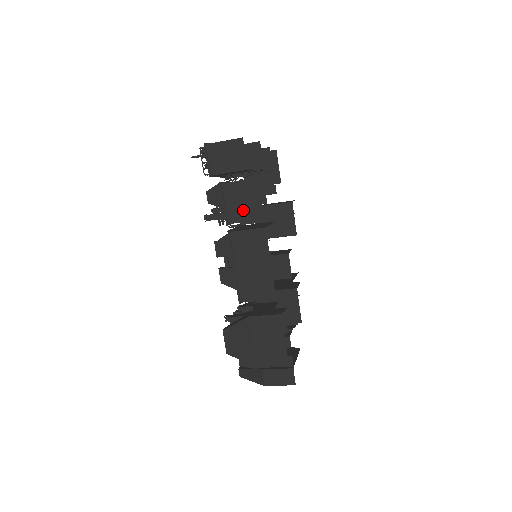
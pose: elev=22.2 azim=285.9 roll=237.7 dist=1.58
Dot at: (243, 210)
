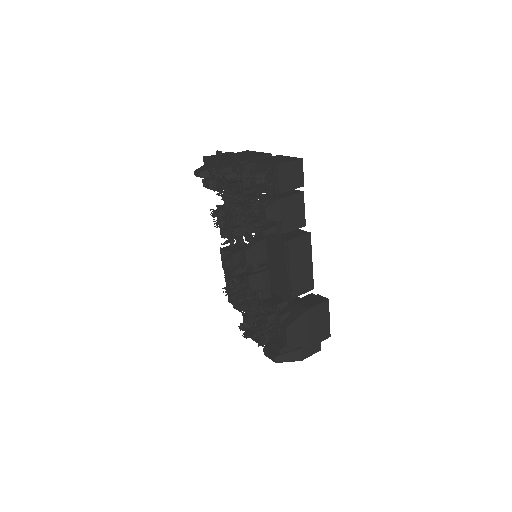
Dot at: (292, 221)
